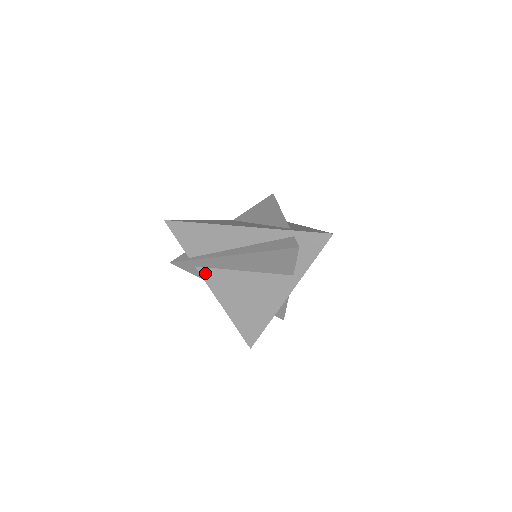
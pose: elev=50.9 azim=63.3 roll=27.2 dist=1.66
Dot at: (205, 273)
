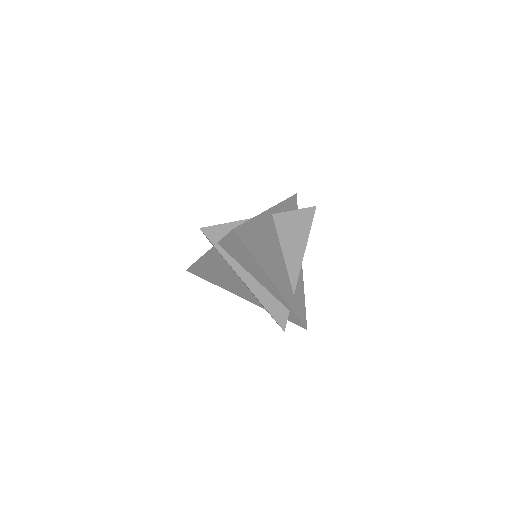
Dot at: (215, 252)
